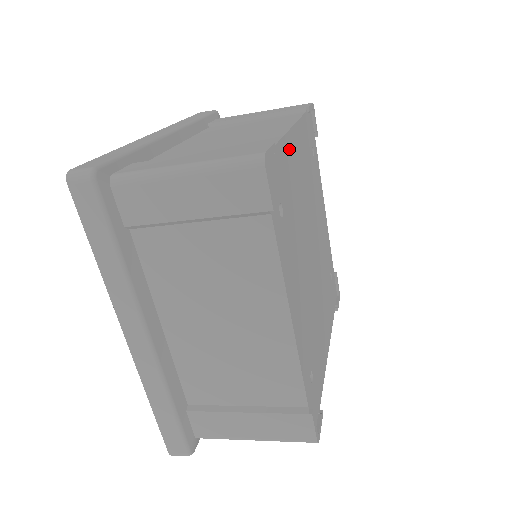
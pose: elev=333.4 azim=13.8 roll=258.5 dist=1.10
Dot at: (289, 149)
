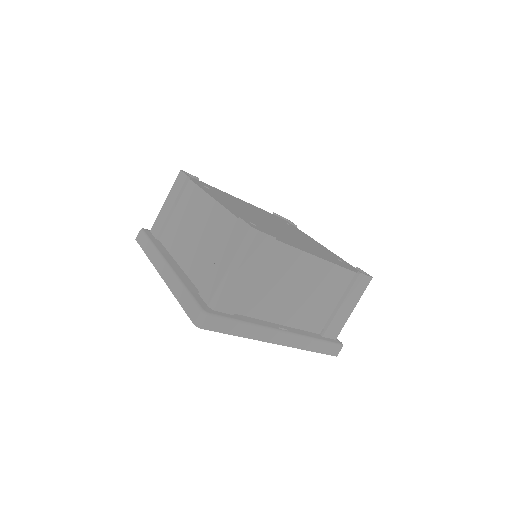
Dot at: (229, 195)
